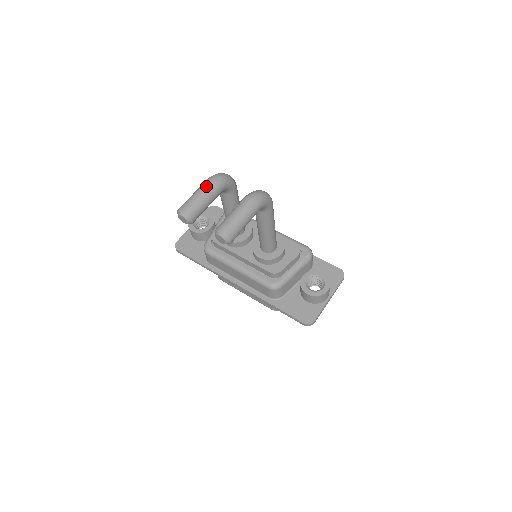
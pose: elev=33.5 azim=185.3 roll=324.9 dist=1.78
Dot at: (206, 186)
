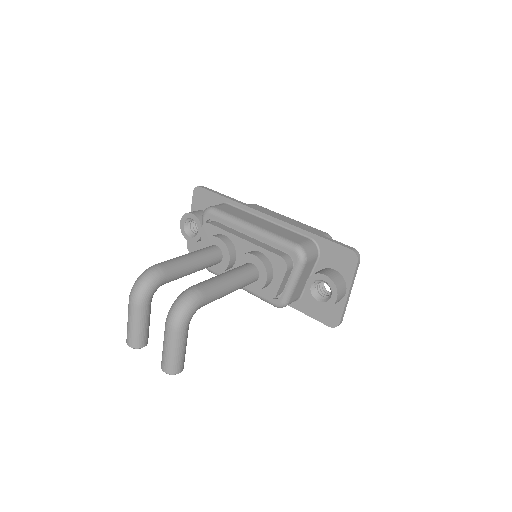
Dot at: (130, 313)
